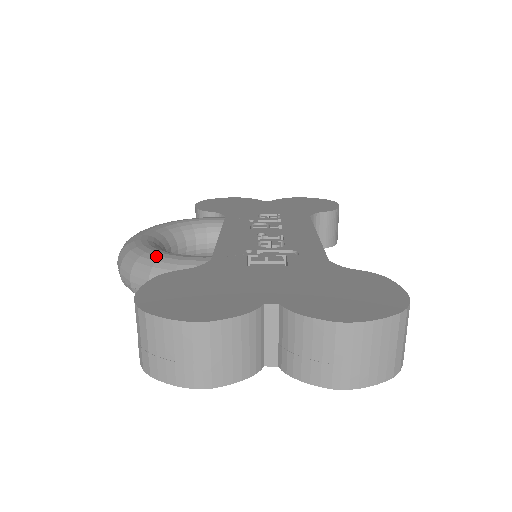
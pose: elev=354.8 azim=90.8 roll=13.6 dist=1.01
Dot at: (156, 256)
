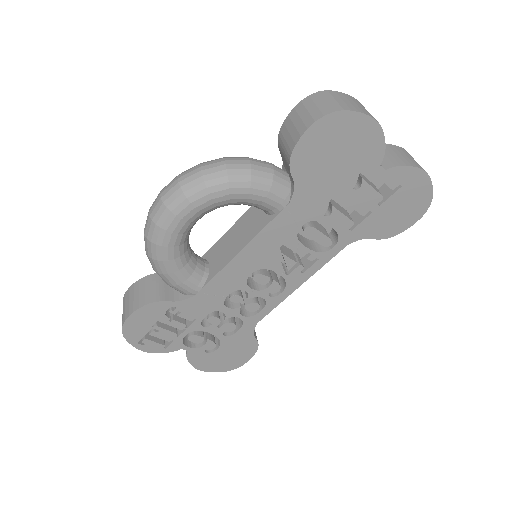
Dot at: occluded
